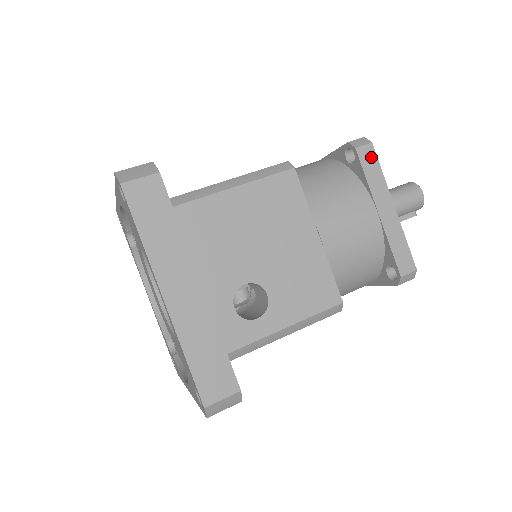
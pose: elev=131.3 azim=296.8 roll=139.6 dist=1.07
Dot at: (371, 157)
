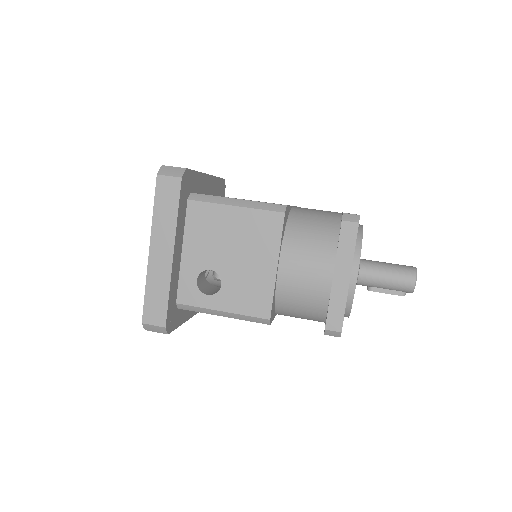
Dot at: (352, 233)
